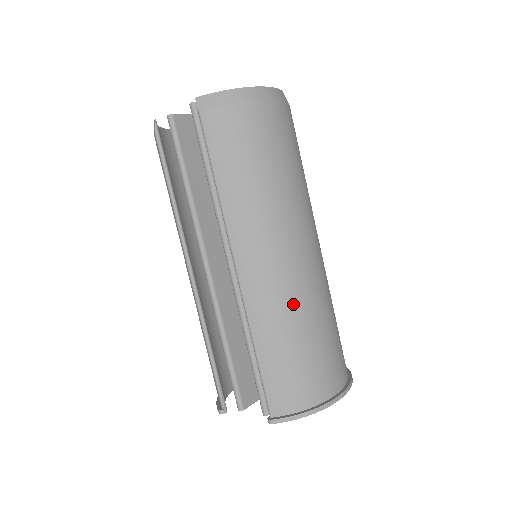
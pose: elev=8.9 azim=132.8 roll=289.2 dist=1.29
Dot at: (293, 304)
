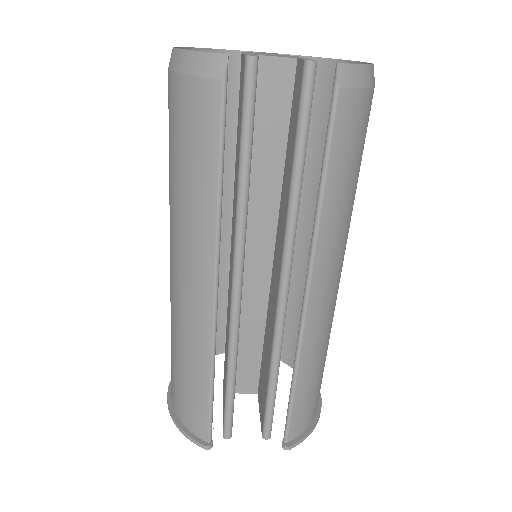
Dot at: (331, 326)
